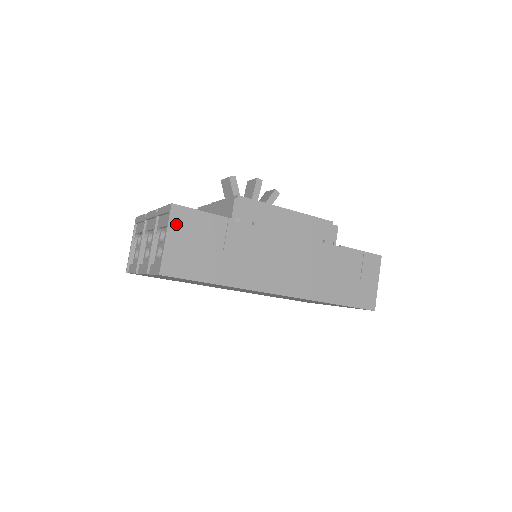
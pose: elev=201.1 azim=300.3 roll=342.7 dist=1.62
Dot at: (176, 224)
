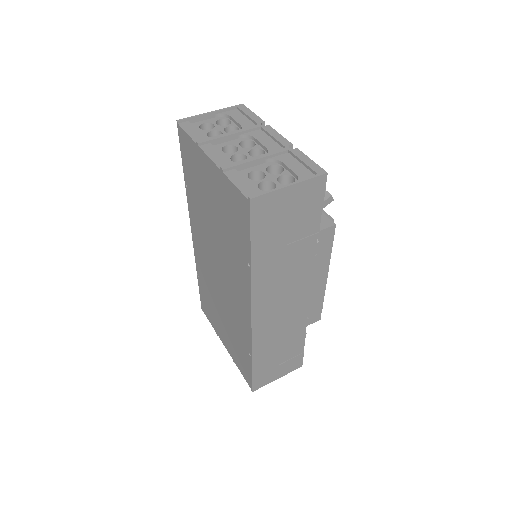
Dot at: (307, 188)
